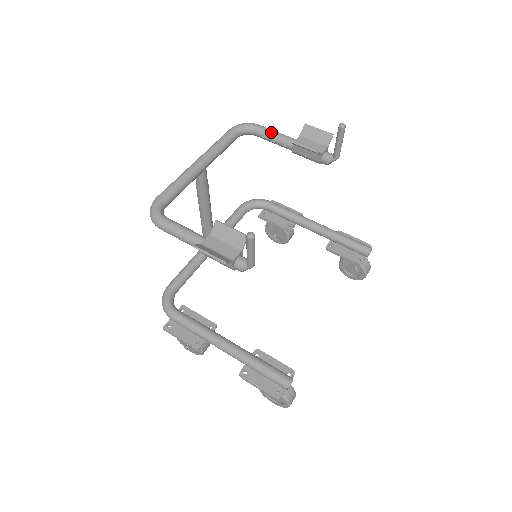
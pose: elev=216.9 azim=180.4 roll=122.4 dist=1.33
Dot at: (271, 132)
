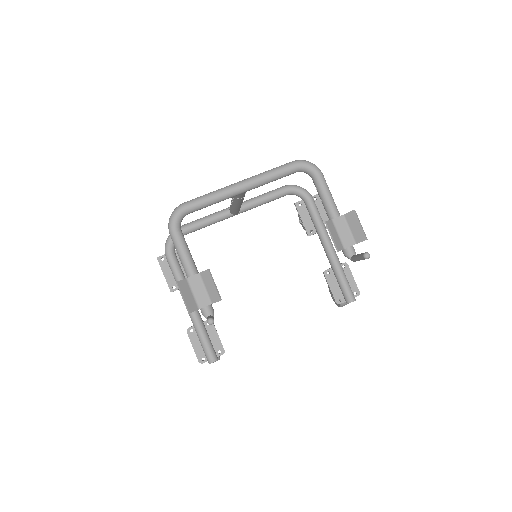
Dot at: (324, 192)
